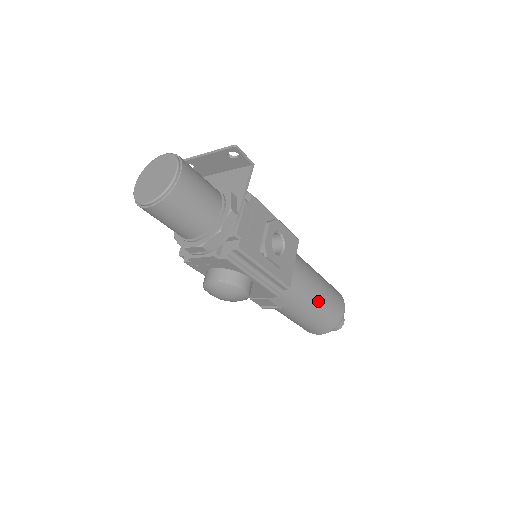
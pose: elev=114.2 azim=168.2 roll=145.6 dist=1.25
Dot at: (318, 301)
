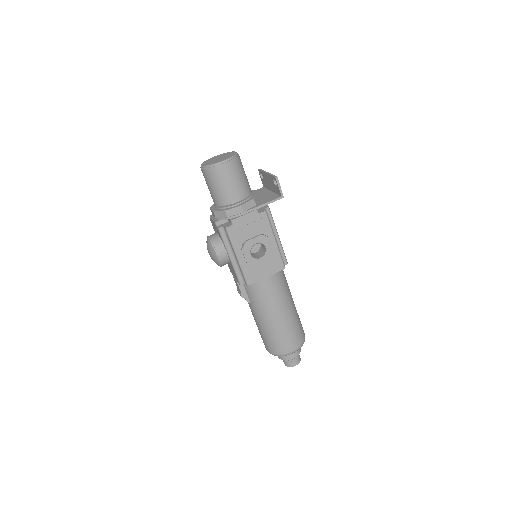
Dot at: (272, 320)
